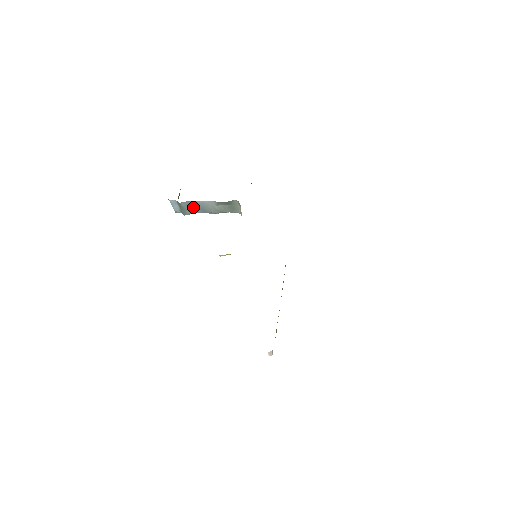
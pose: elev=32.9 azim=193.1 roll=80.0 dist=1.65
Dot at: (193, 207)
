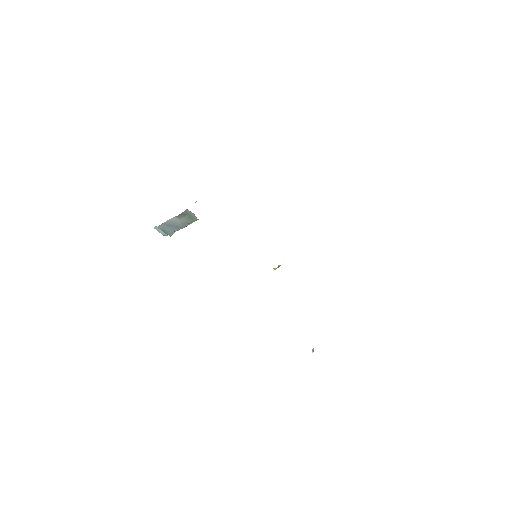
Dot at: (169, 227)
